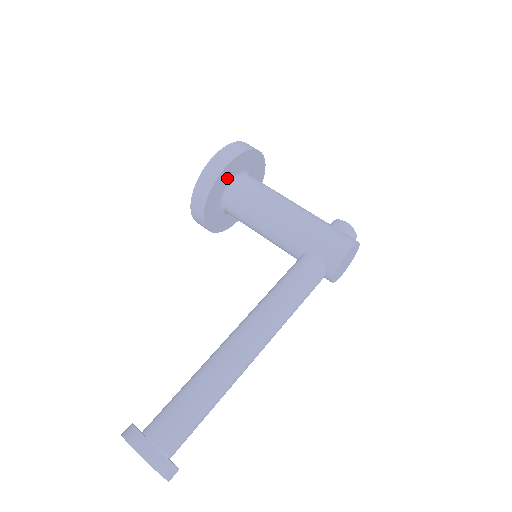
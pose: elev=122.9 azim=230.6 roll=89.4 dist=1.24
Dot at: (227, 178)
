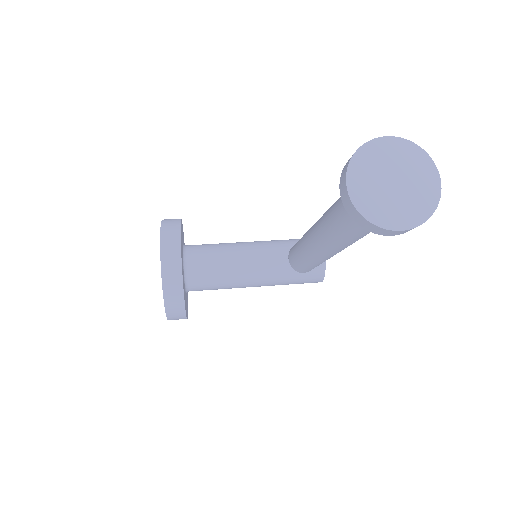
Dot at: (182, 235)
